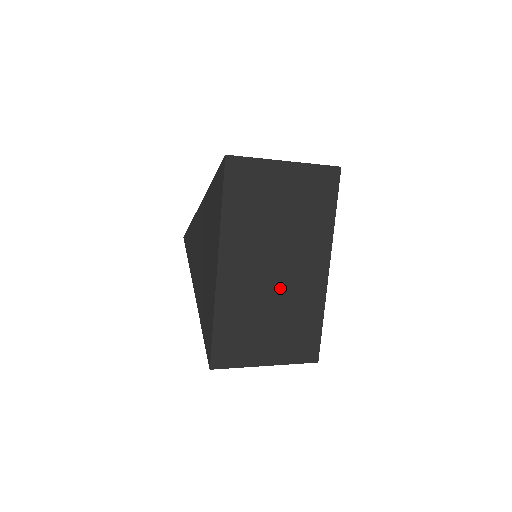
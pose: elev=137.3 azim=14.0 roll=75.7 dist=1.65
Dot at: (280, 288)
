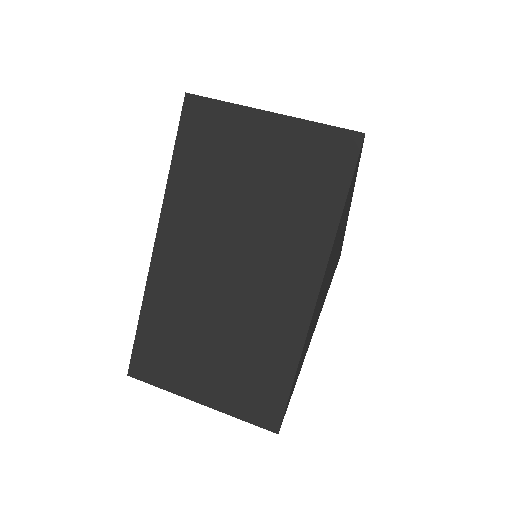
Dot at: (235, 299)
